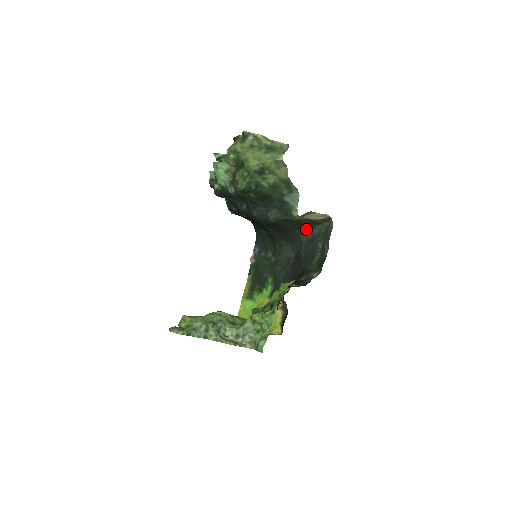
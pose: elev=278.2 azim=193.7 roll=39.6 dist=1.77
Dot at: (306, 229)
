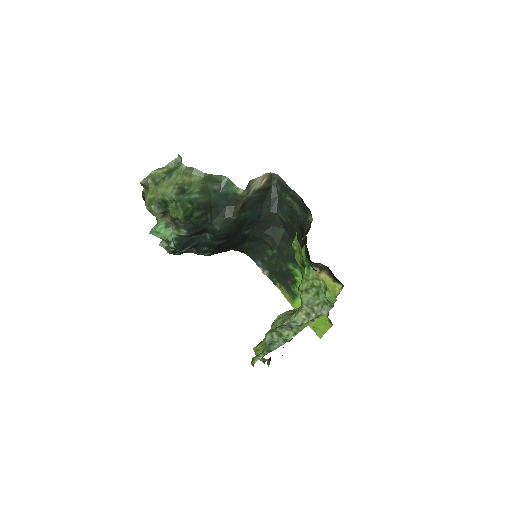
Dot at: (267, 202)
